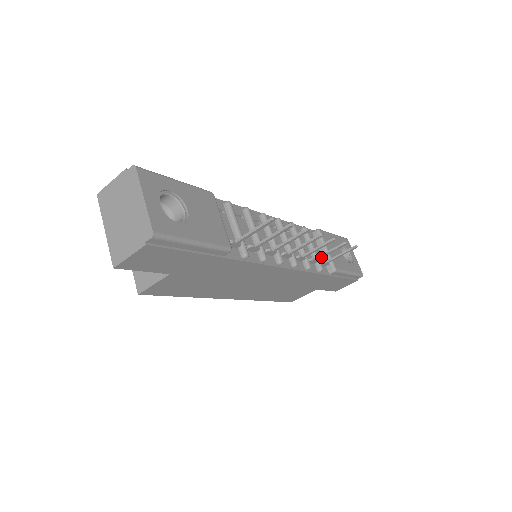
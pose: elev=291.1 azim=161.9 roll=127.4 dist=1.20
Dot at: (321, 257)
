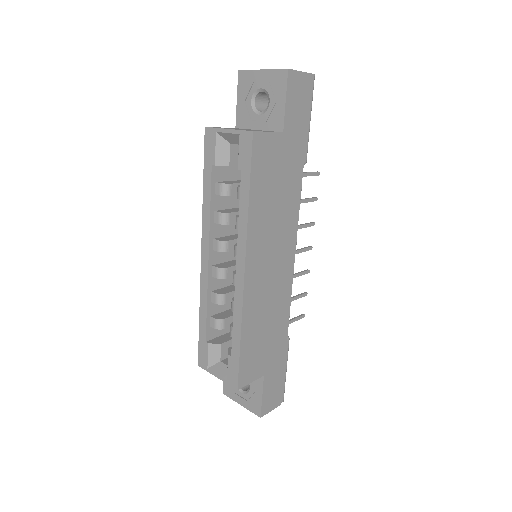
Dot at: occluded
